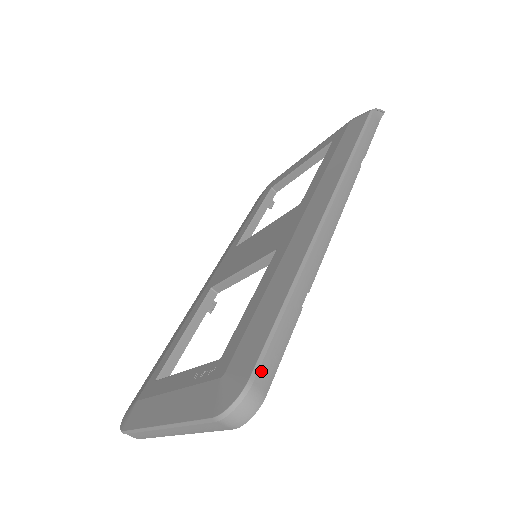
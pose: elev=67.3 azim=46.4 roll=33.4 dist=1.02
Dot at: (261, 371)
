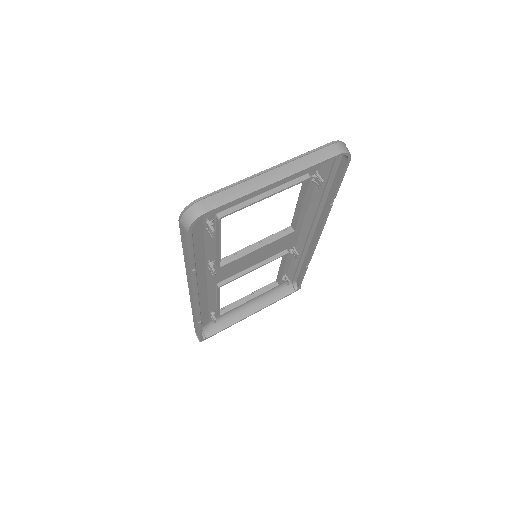
Dot at: occluded
